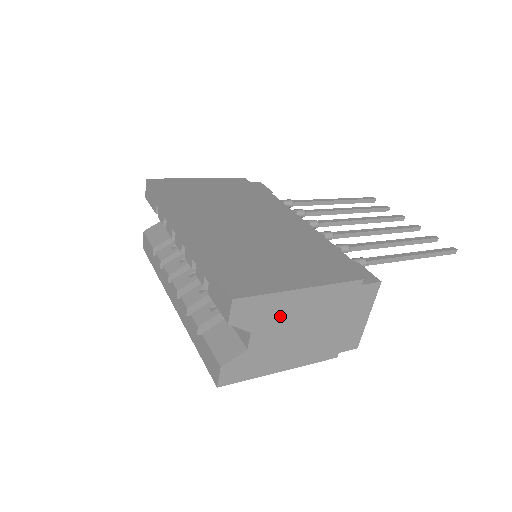
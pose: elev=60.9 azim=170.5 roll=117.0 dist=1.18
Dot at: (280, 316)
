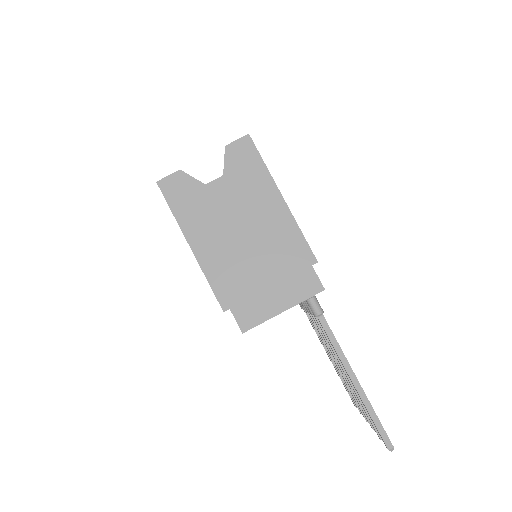
Dot at: (249, 194)
